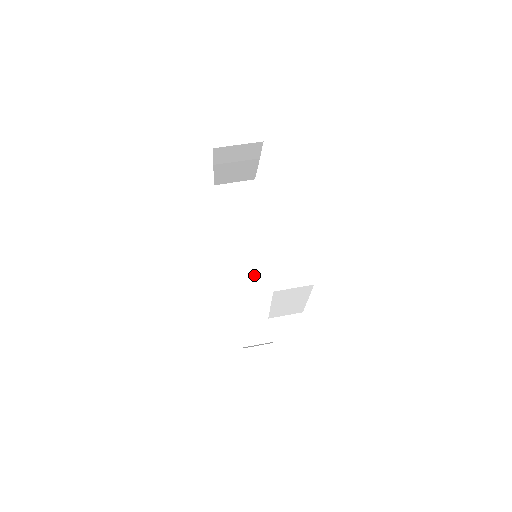
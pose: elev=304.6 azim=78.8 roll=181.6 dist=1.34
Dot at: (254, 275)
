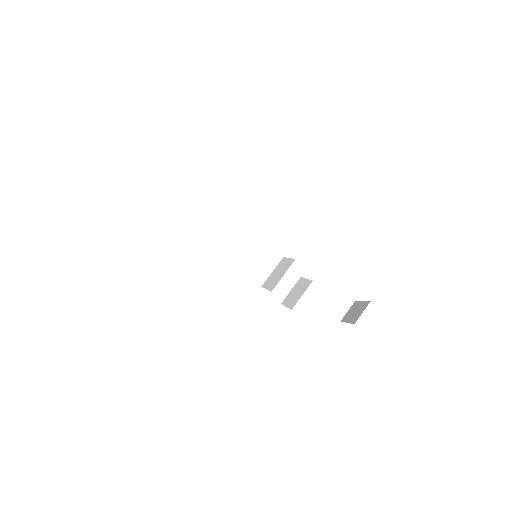
Dot at: (251, 257)
